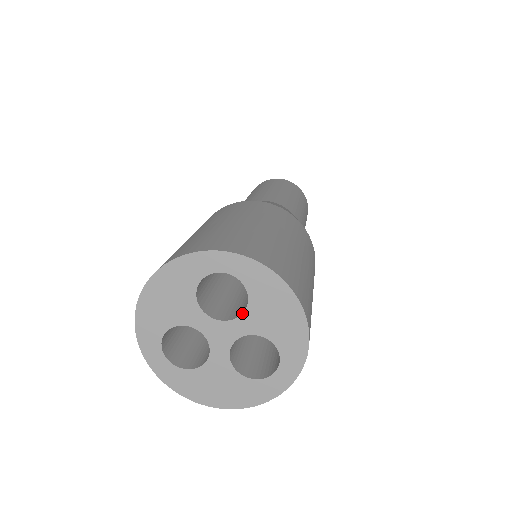
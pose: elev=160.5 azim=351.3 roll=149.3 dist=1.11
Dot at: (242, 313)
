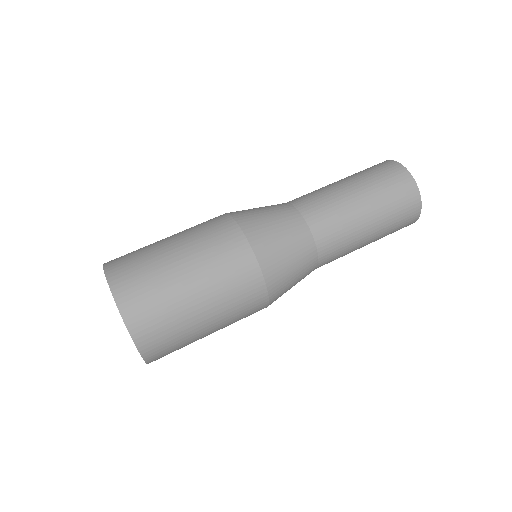
Dot at: occluded
